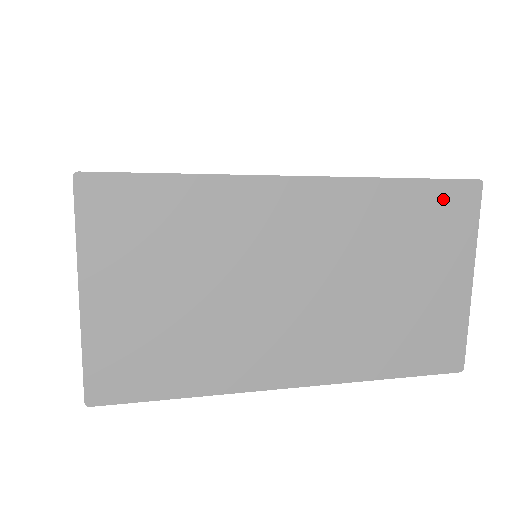
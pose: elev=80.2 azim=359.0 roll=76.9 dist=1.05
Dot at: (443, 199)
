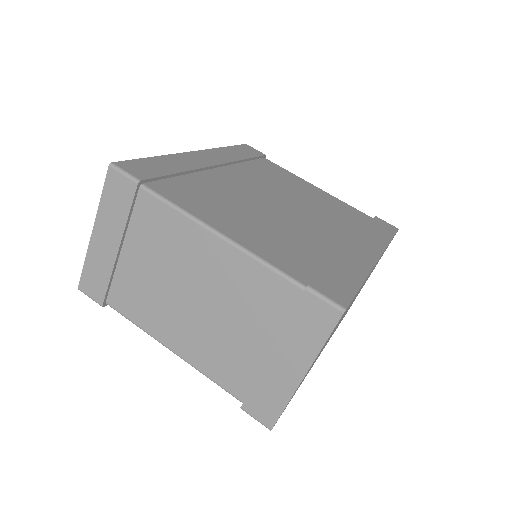
Dot at: occluded
